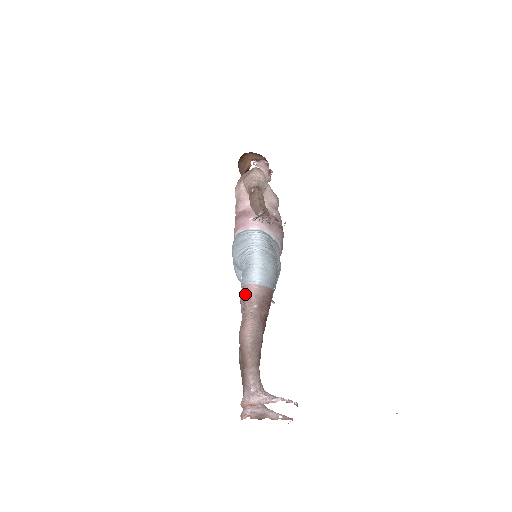
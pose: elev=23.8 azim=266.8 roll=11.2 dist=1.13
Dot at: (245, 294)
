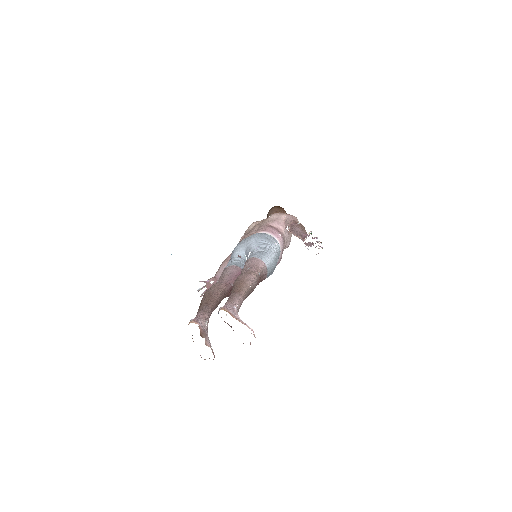
Dot at: (255, 262)
